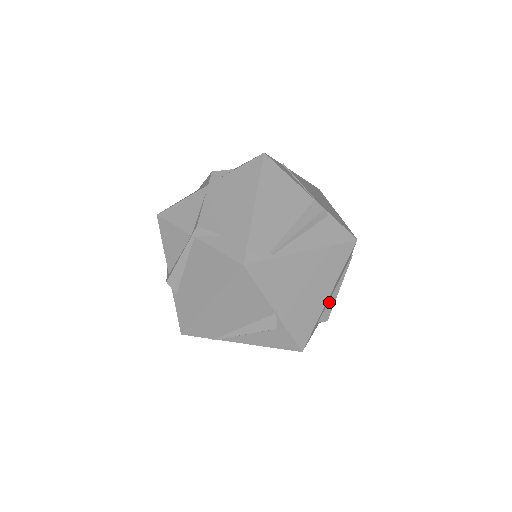
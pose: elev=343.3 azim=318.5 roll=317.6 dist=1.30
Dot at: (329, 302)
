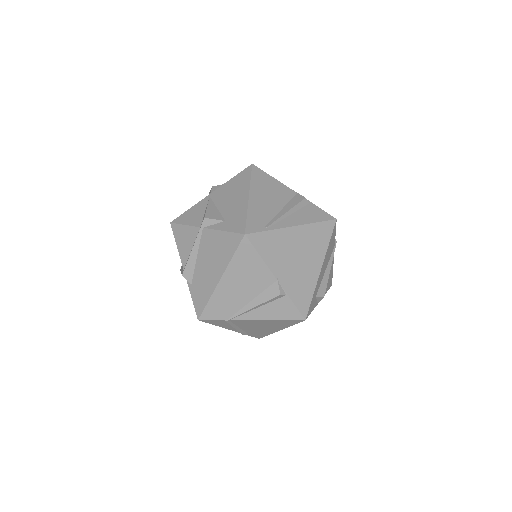
Dot at: (323, 280)
